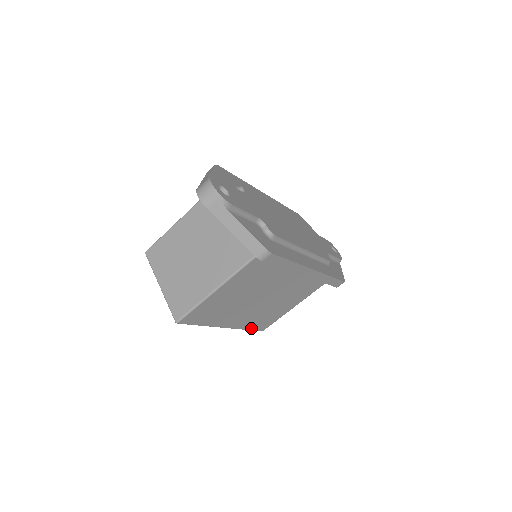
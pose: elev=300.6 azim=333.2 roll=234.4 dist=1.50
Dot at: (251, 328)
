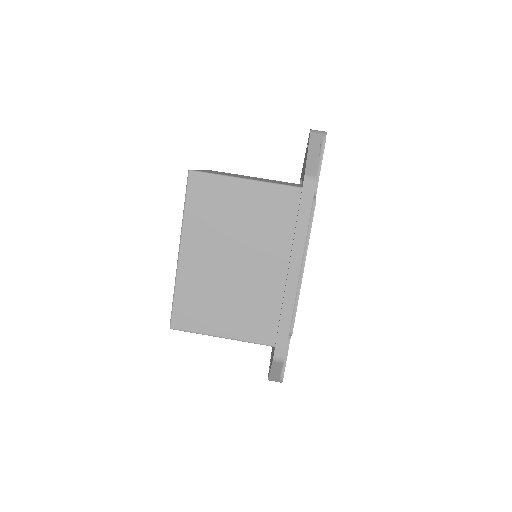
Dot at: (177, 299)
